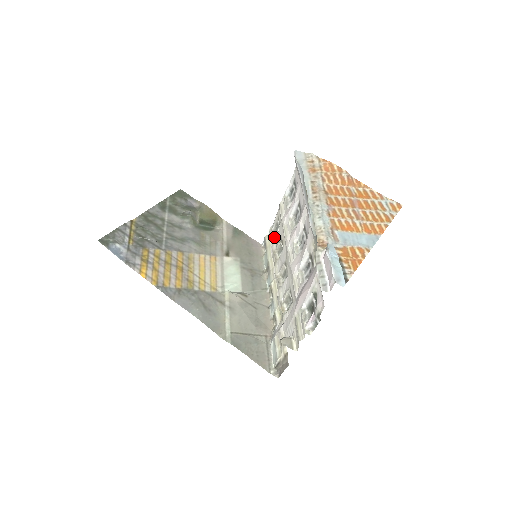
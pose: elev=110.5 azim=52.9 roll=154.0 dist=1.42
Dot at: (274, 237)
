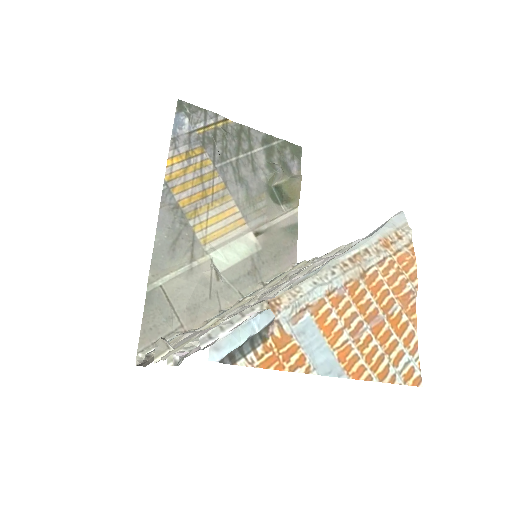
Dot at: occluded
